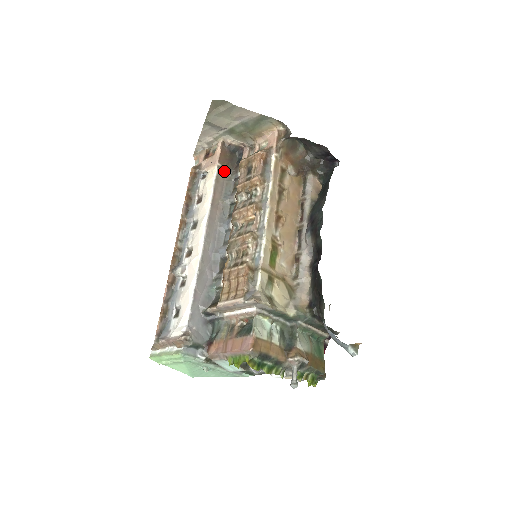
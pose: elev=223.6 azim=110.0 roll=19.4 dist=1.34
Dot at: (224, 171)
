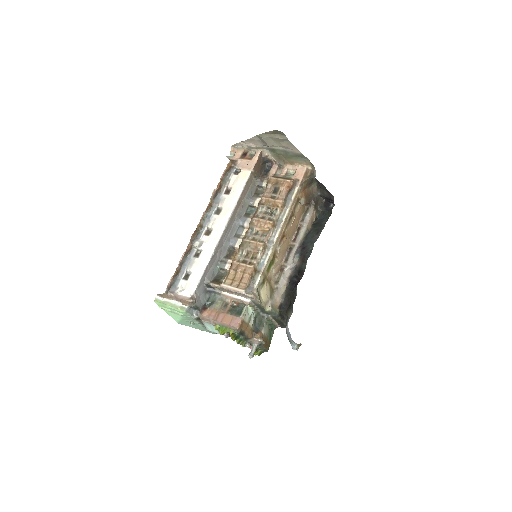
Dot at: (253, 176)
